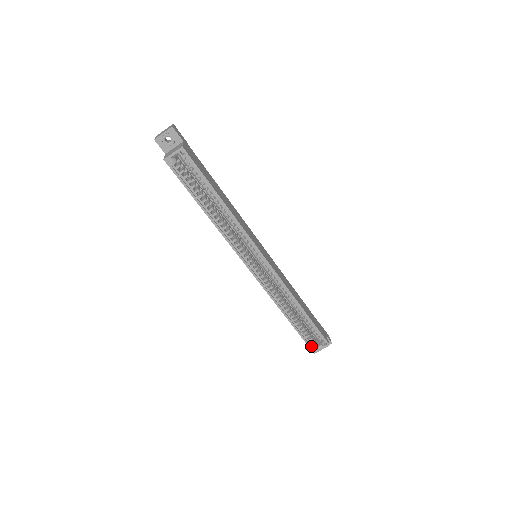
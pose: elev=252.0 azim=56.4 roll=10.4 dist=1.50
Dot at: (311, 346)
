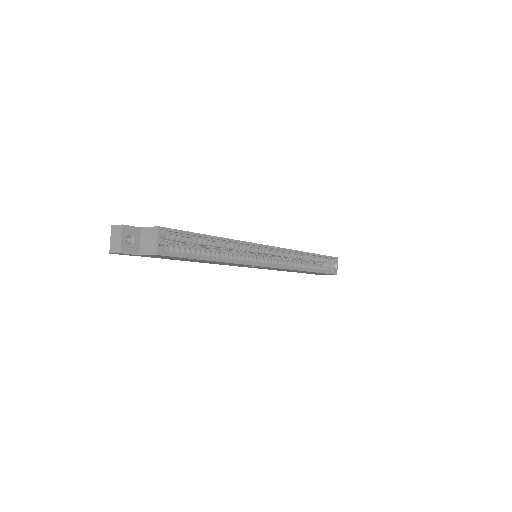
Dot at: (331, 273)
